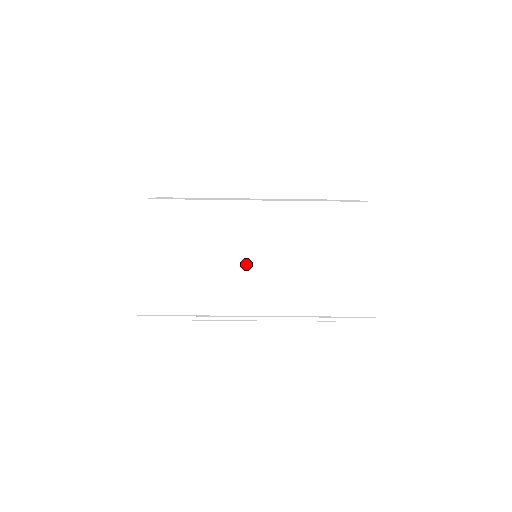
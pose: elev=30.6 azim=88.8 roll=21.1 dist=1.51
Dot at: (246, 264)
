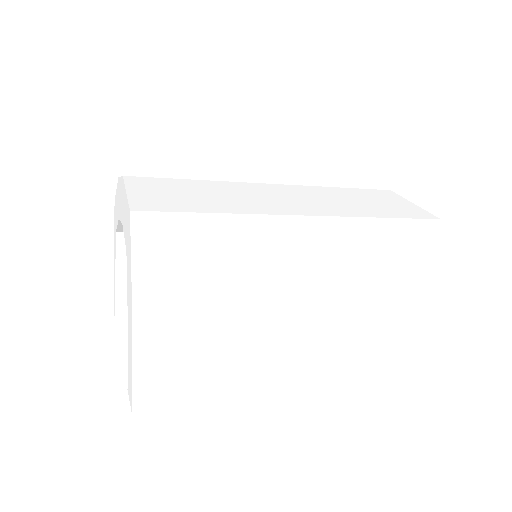
Dot at: (299, 324)
